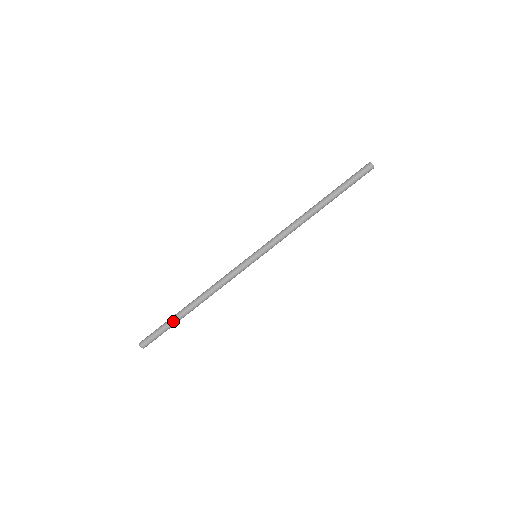
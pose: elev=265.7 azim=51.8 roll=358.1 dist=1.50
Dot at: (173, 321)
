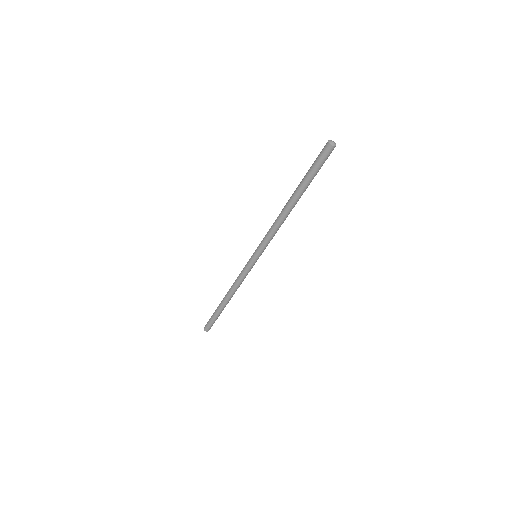
Dot at: occluded
